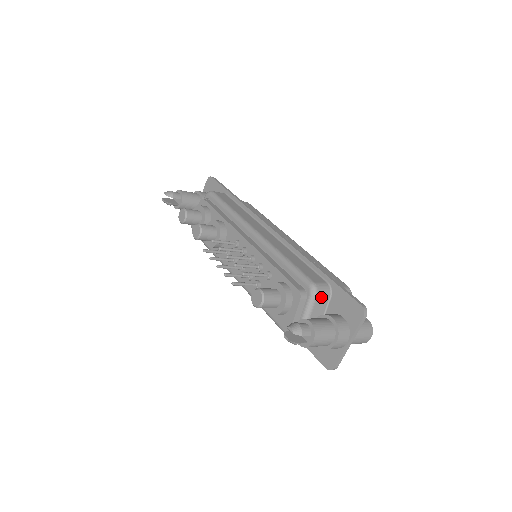
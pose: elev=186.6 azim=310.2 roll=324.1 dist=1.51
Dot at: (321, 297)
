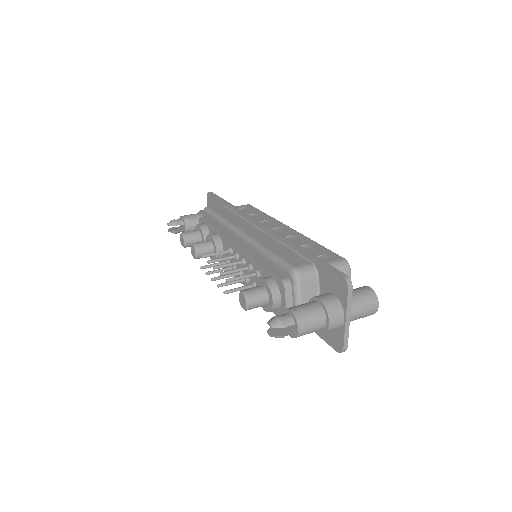
Dot at: (306, 280)
